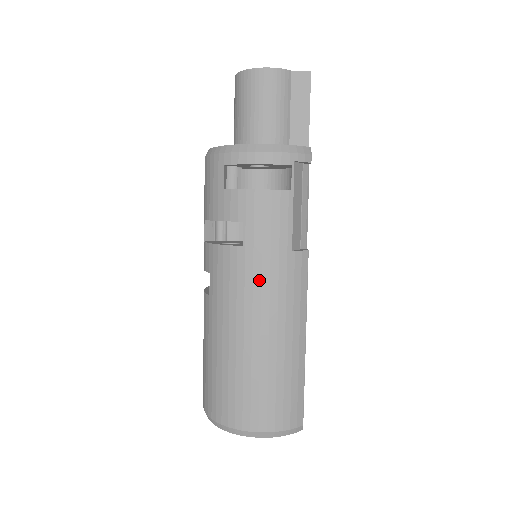
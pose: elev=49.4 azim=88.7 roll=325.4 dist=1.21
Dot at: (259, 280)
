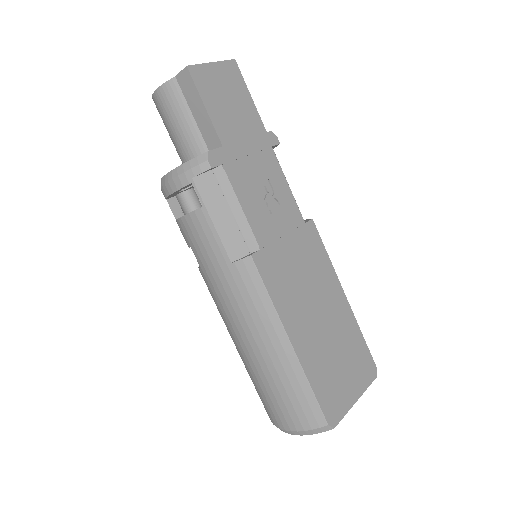
Dot at: (221, 296)
